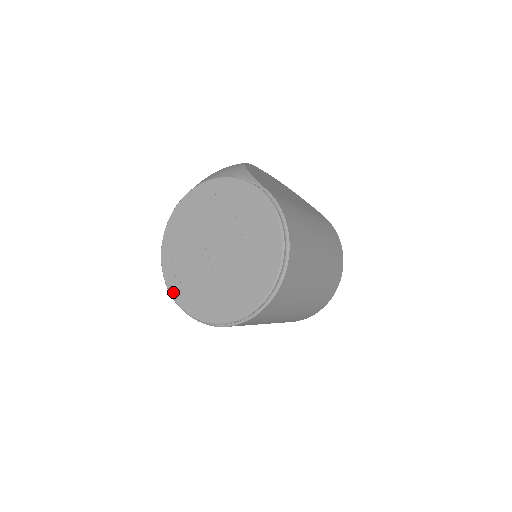
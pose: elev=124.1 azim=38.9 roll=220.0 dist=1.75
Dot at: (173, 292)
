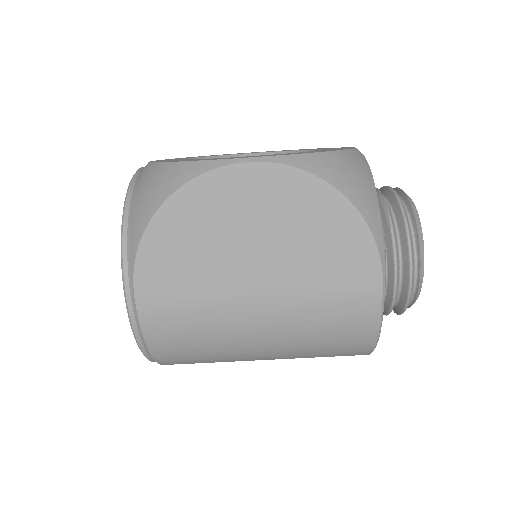
Dot at: occluded
